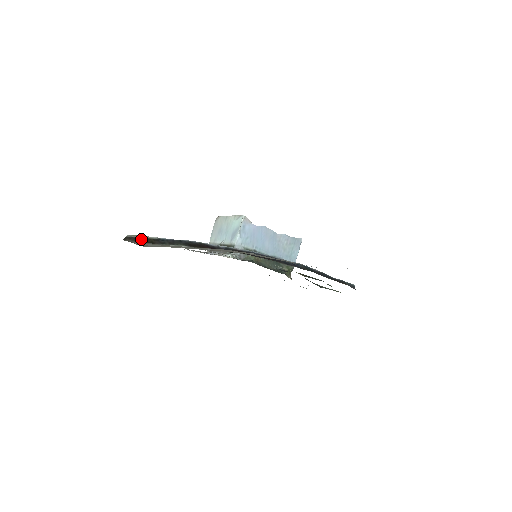
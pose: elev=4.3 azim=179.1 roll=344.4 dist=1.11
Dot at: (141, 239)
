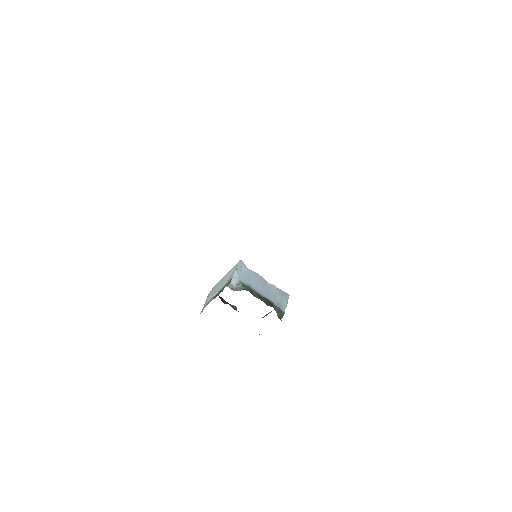
Dot at: occluded
